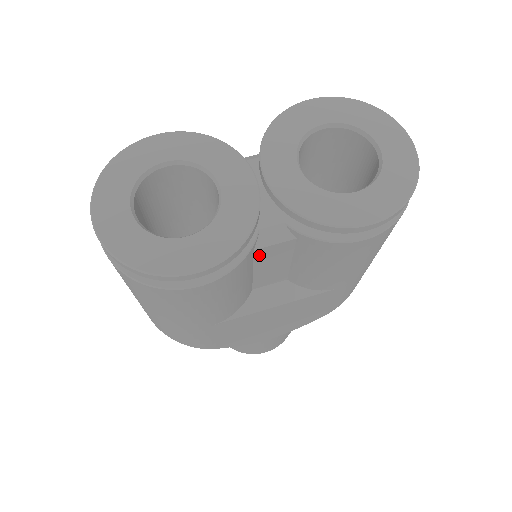
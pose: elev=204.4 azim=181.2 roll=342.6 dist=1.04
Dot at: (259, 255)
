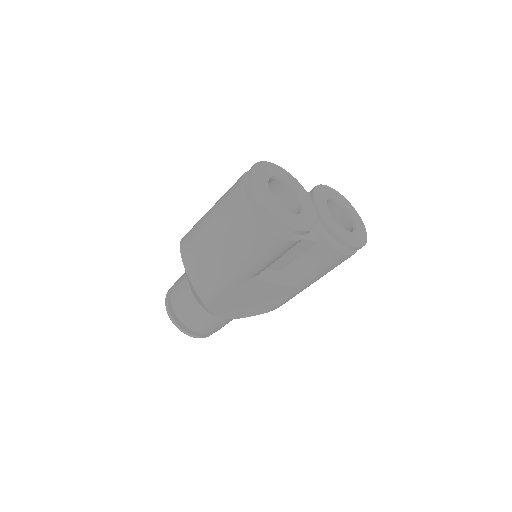
Dot at: (298, 243)
